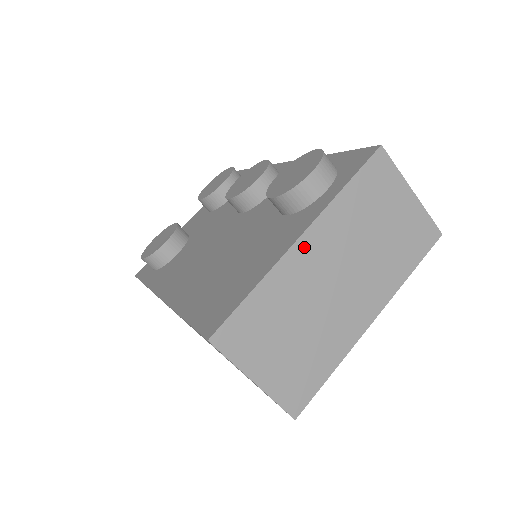
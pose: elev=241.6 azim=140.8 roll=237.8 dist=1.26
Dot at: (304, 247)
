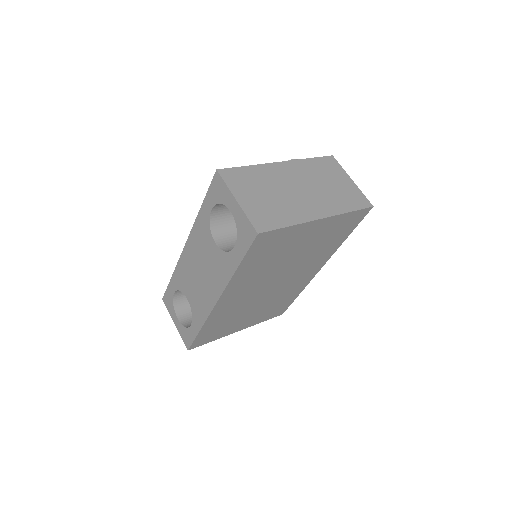
Dot at: (282, 166)
